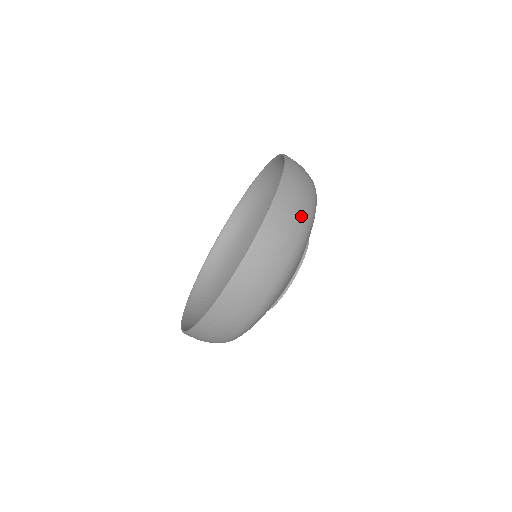
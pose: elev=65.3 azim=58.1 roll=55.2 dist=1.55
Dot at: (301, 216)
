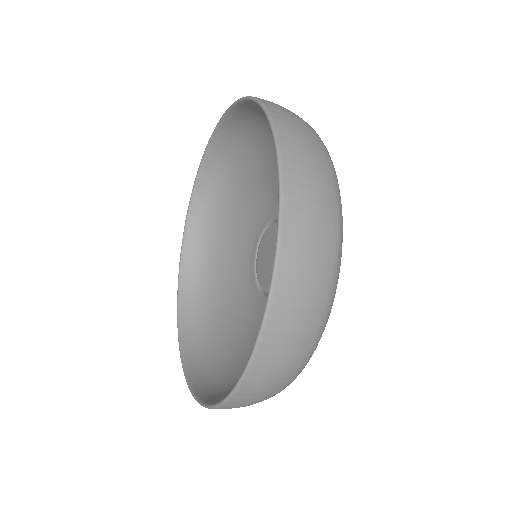
Dot at: (285, 381)
